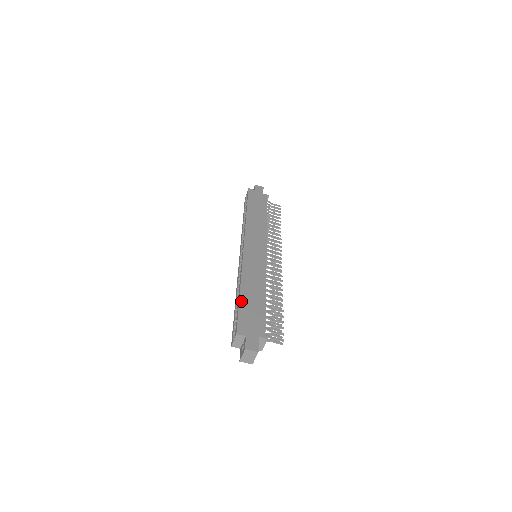
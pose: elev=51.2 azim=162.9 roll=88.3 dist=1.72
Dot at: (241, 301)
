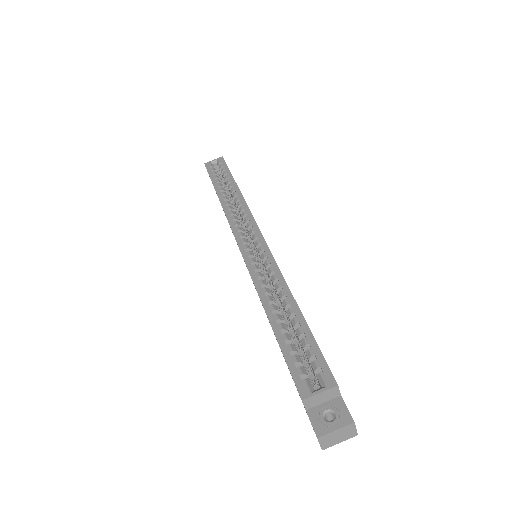
Dot at: occluded
